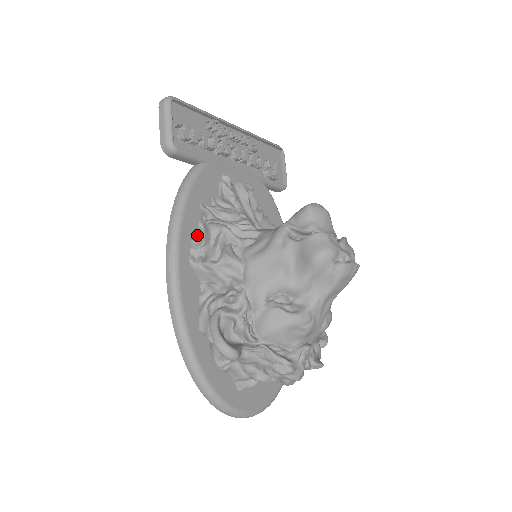
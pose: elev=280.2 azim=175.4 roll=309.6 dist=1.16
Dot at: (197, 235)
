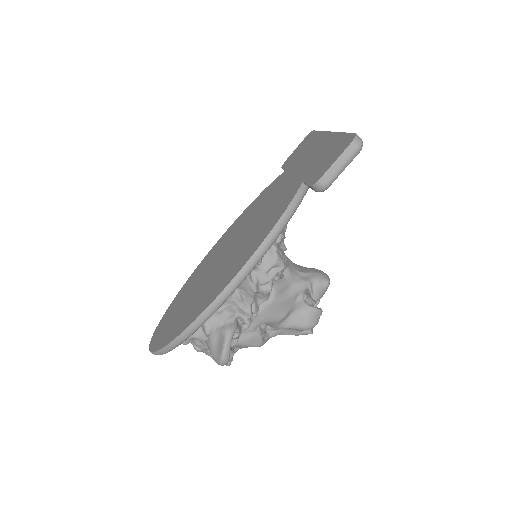
Dot at: occluded
